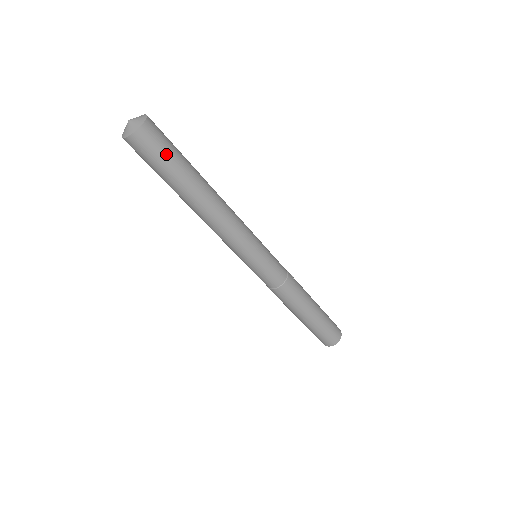
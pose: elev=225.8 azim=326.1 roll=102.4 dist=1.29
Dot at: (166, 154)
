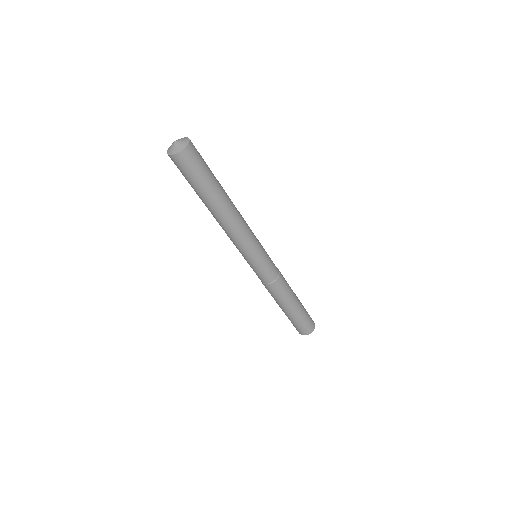
Dot at: (204, 166)
